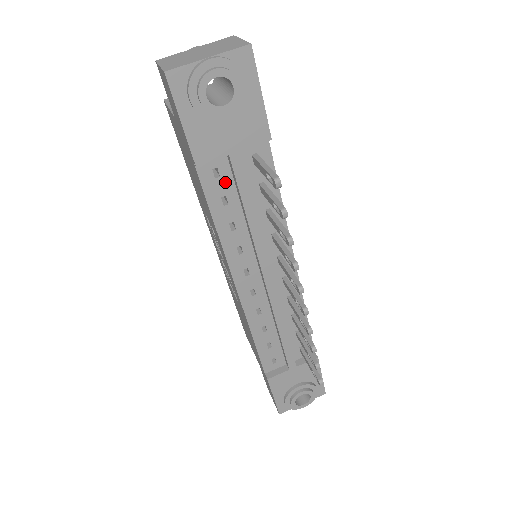
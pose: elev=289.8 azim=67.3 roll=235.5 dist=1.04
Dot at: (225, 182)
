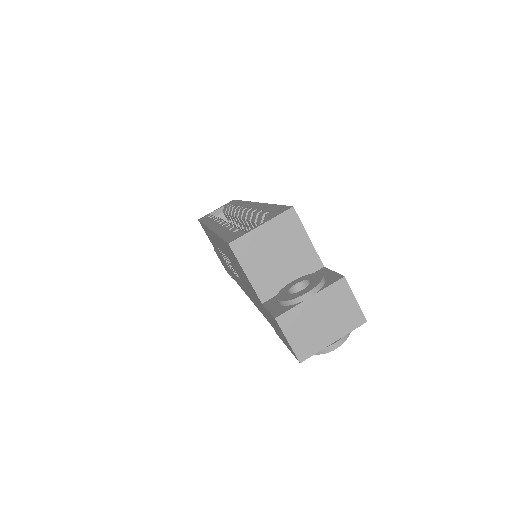
Dot at: occluded
